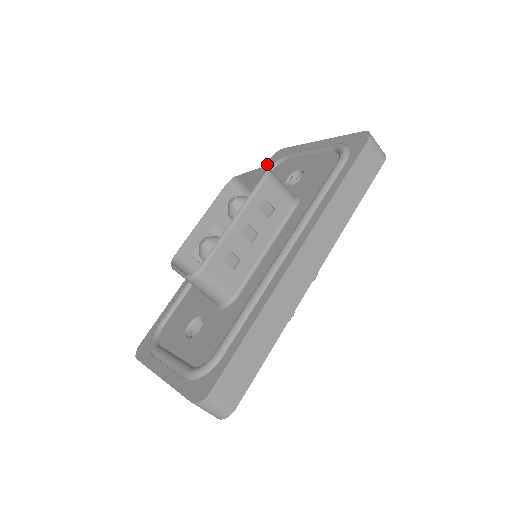
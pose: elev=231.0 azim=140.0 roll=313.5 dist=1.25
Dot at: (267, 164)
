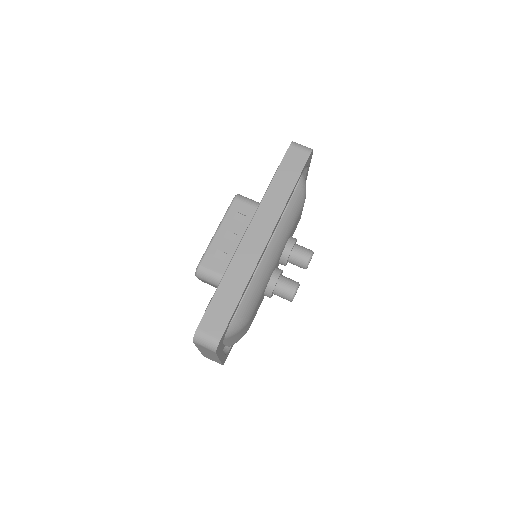
Dot at: occluded
